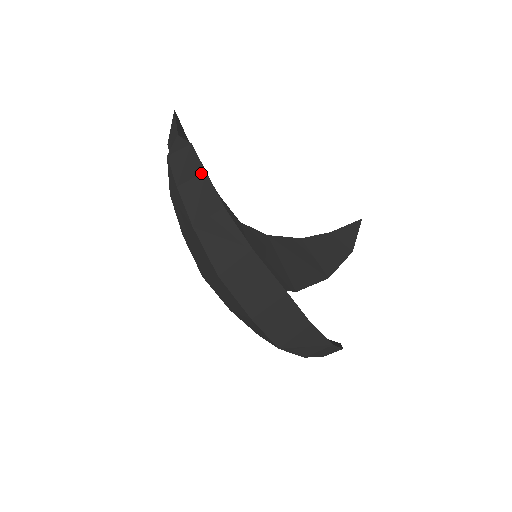
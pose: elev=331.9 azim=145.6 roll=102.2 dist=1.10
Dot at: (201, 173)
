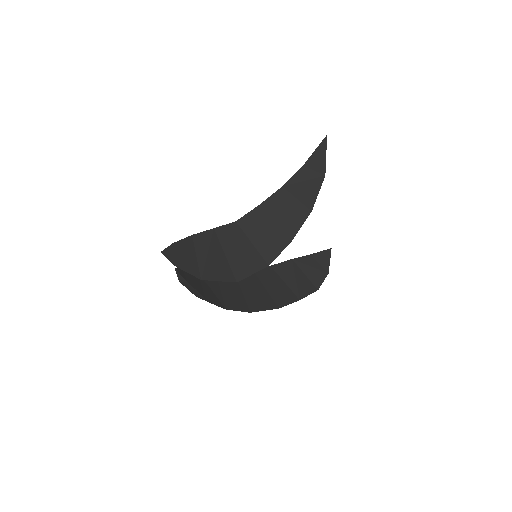
Dot at: (204, 298)
